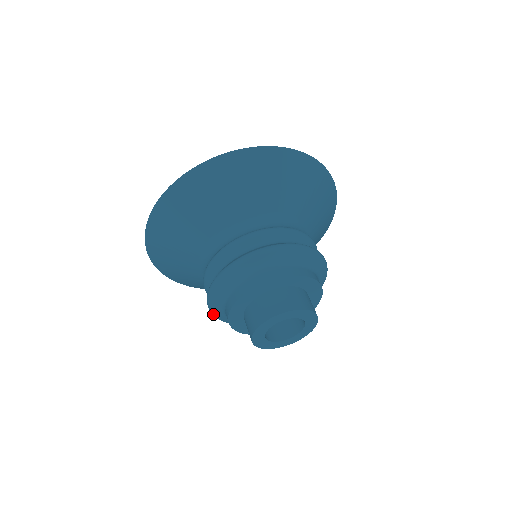
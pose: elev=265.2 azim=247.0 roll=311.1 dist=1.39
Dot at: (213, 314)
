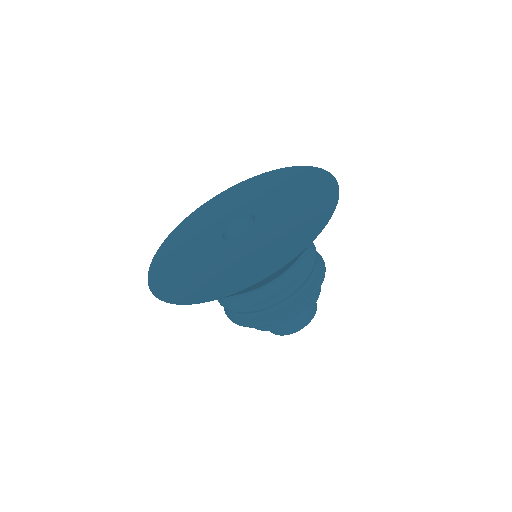
Dot at: occluded
